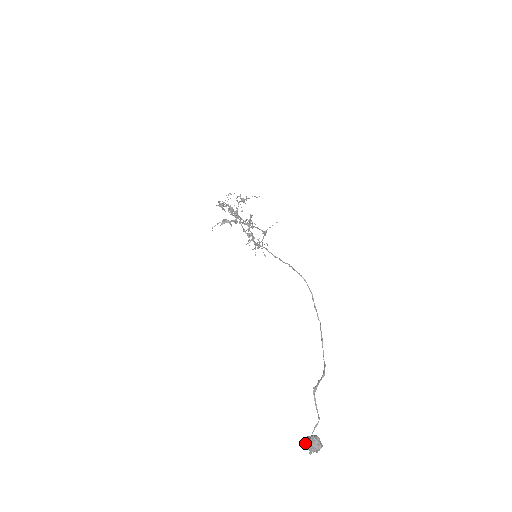
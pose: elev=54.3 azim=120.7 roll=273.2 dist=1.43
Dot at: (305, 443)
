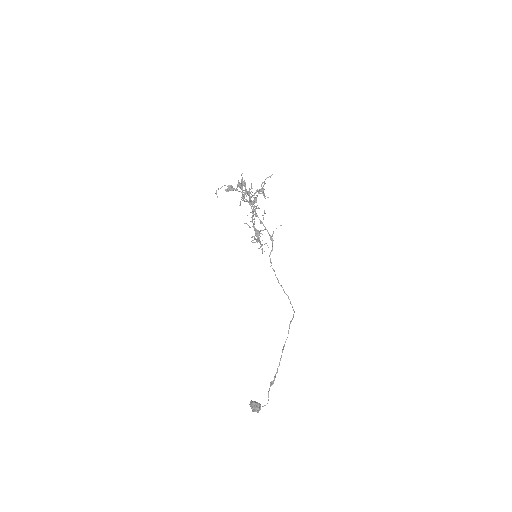
Dot at: (252, 406)
